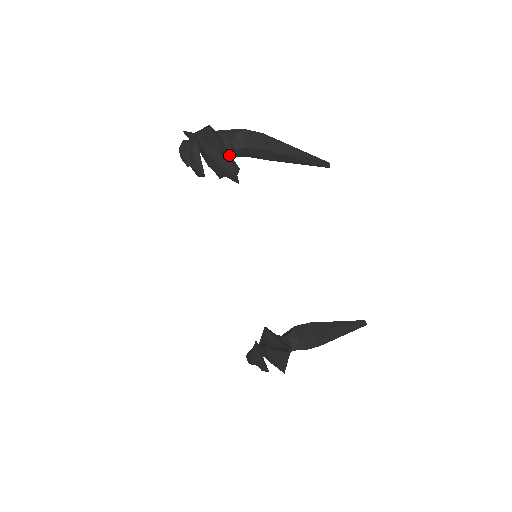
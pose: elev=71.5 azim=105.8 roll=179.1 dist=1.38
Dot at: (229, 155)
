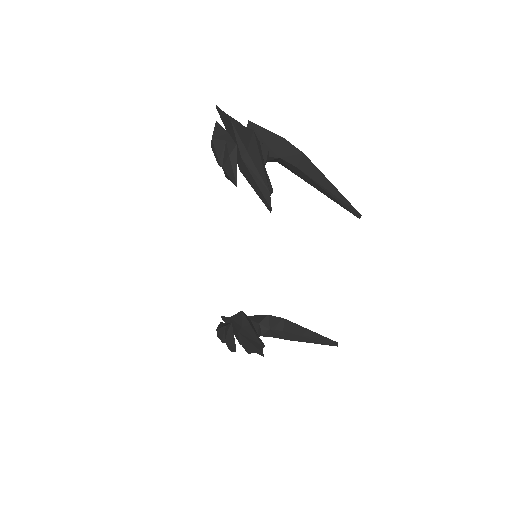
Dot at: (265, 170)
